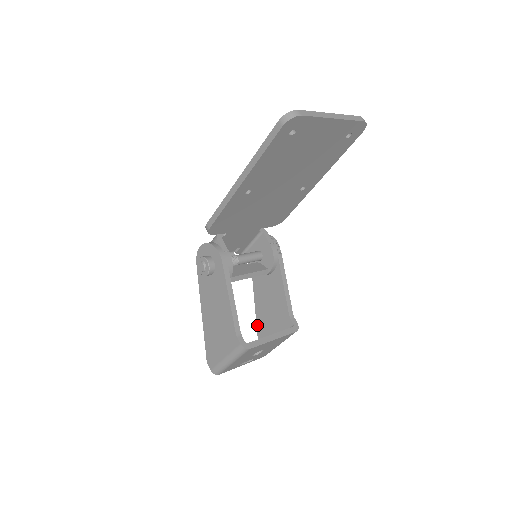
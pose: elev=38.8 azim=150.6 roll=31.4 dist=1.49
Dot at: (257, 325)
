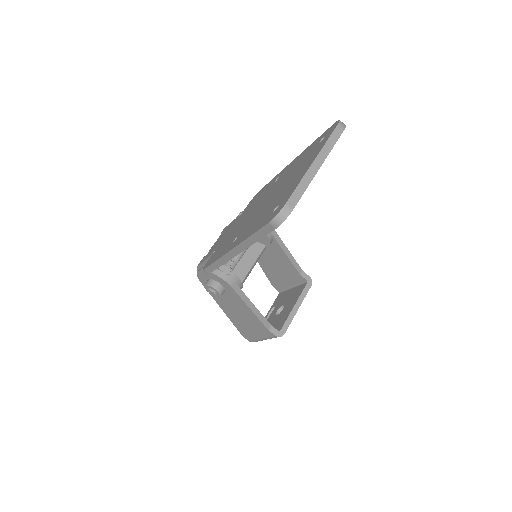
Dot at: (267, 276)
